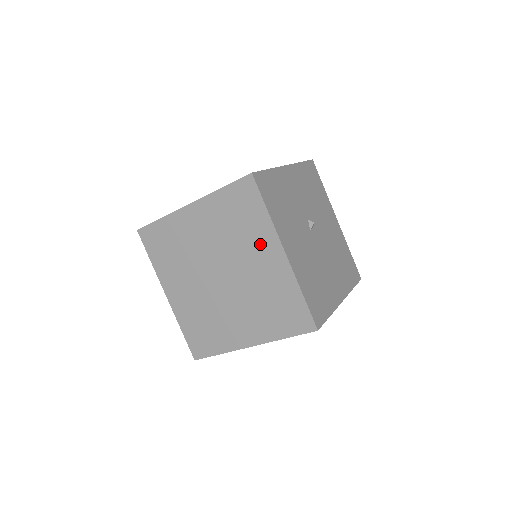
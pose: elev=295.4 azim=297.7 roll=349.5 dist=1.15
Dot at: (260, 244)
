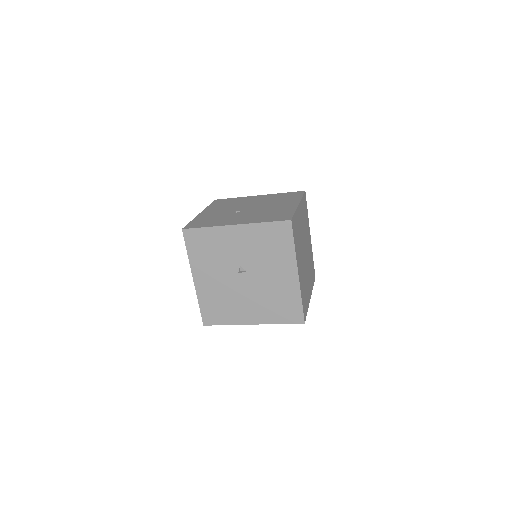
Dot at: occluded
